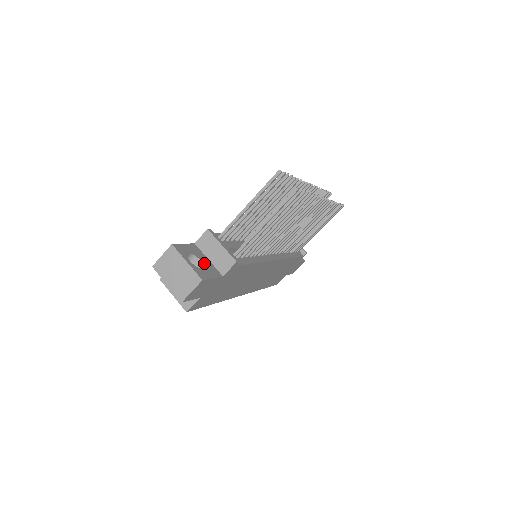
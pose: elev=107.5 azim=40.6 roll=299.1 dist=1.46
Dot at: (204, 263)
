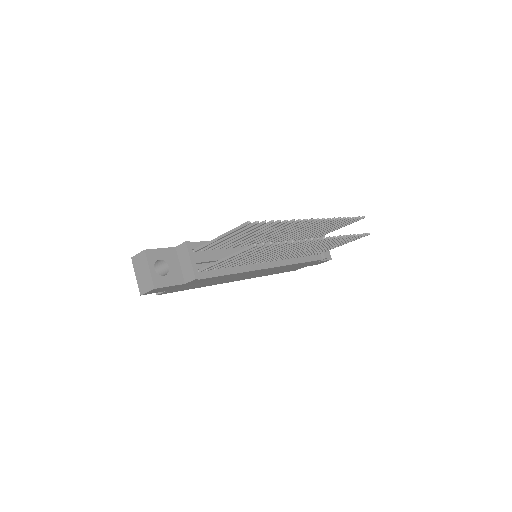
Dot at: (171, 269)
